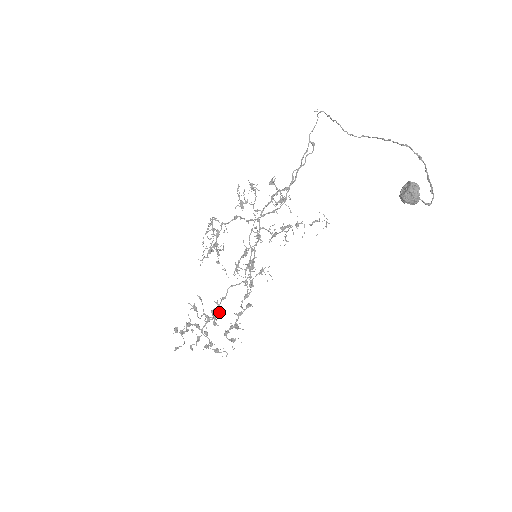
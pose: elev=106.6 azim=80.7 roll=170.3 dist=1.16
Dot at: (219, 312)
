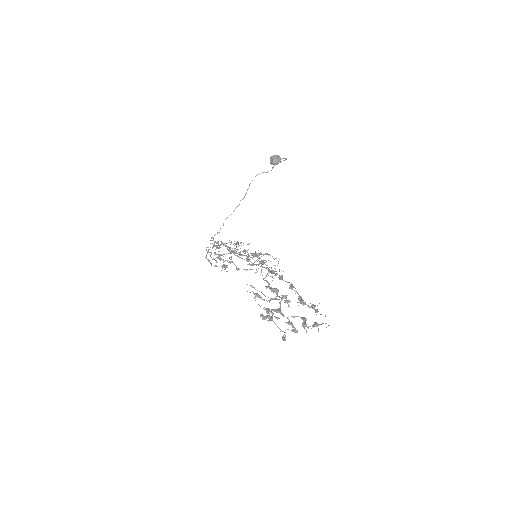
Dot at: (277, 290)
